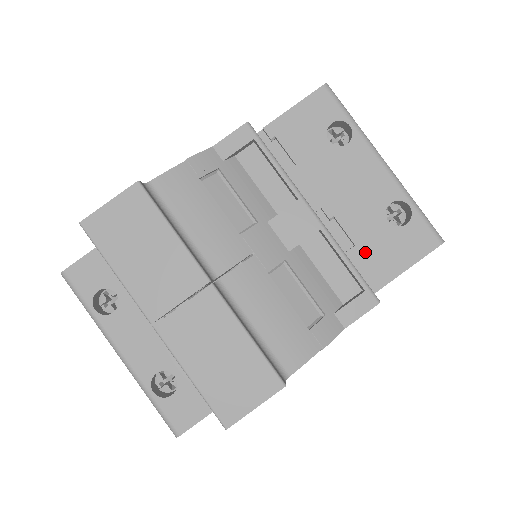
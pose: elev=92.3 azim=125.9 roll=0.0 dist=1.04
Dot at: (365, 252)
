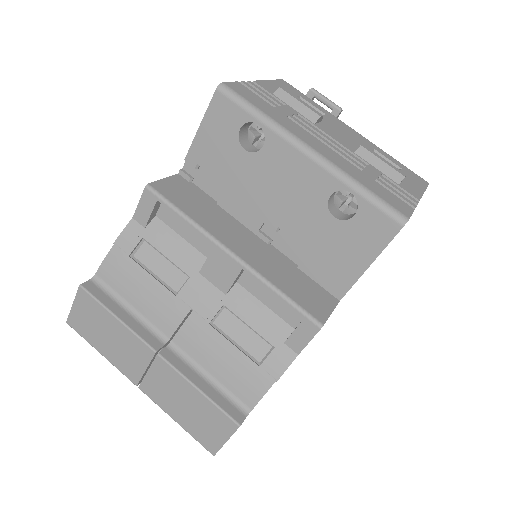
Dot at: (321, 255)
